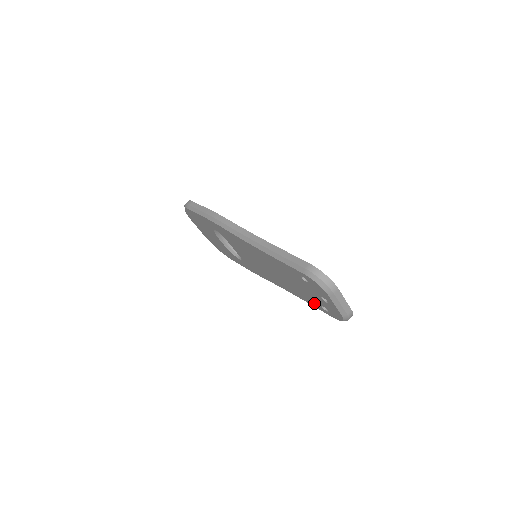
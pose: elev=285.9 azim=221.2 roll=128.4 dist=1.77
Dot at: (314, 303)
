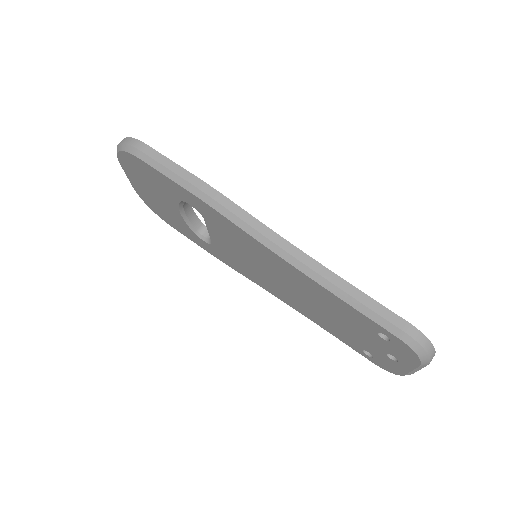
Dot at: (347, 340)
